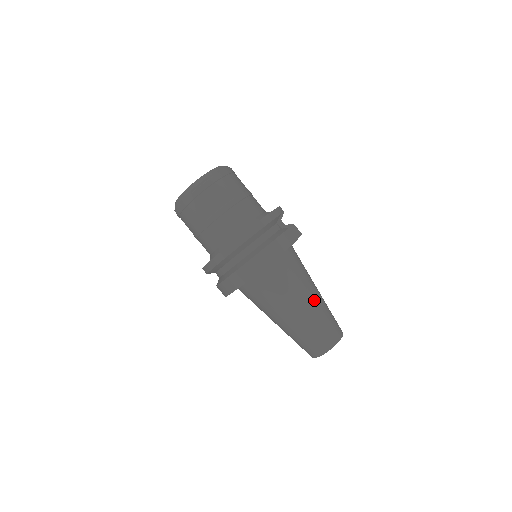
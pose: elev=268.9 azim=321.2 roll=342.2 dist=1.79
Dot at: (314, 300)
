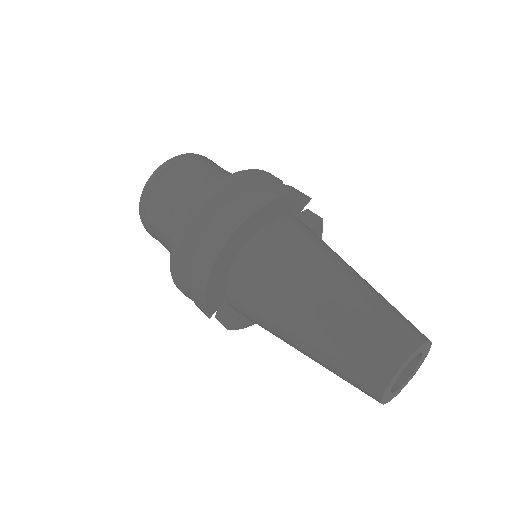
Dot at: (356, 278)
